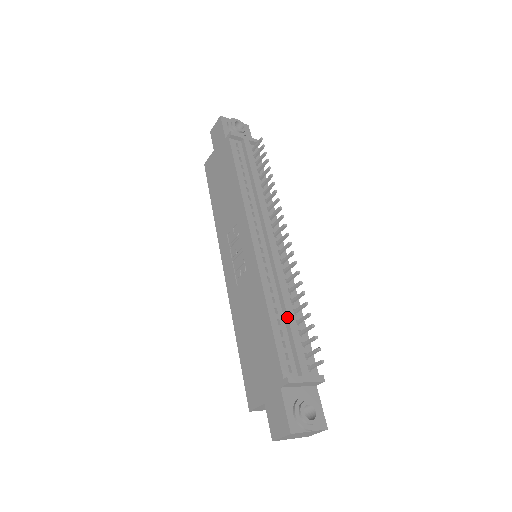
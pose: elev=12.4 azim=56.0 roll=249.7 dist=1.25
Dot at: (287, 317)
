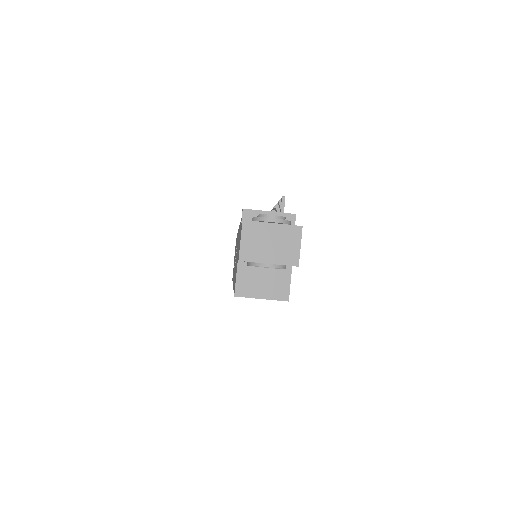
Dot at: occluded
